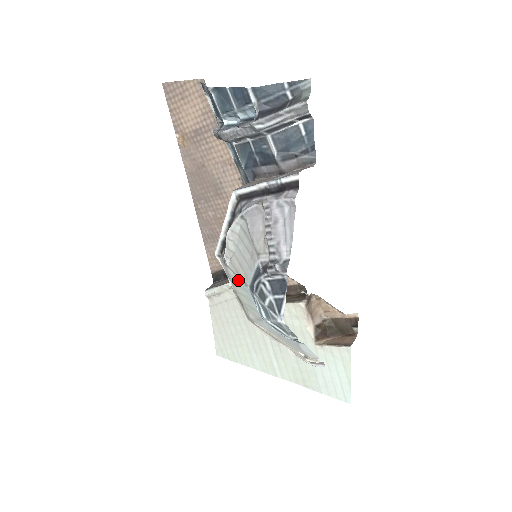
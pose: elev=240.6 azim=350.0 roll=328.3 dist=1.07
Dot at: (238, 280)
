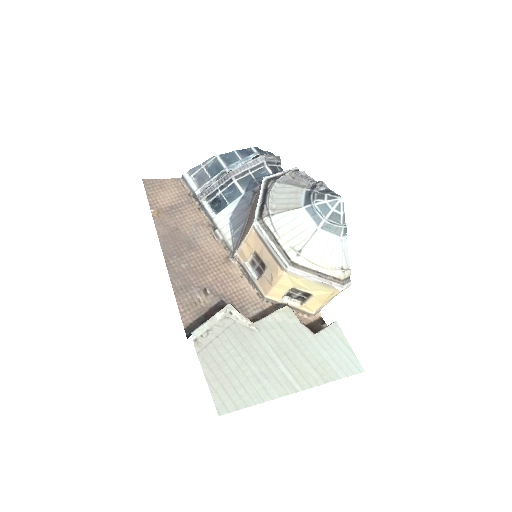
Dot at: (288, 216)
